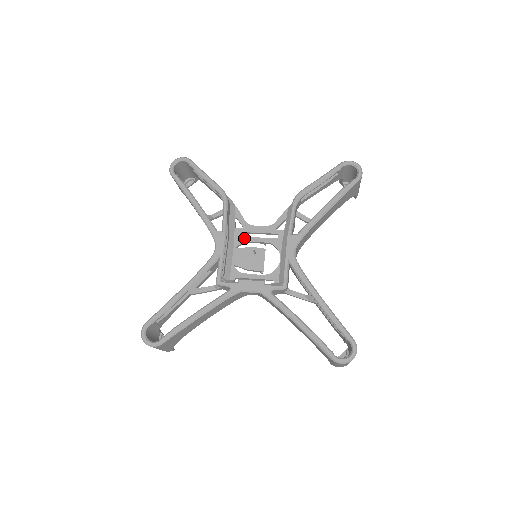
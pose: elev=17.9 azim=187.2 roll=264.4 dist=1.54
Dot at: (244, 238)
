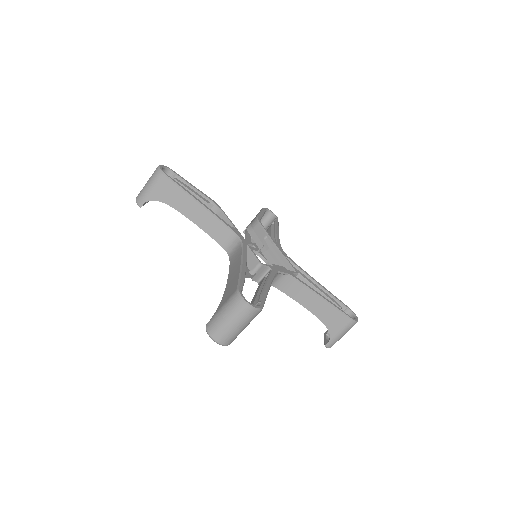
Dot at: occluded
